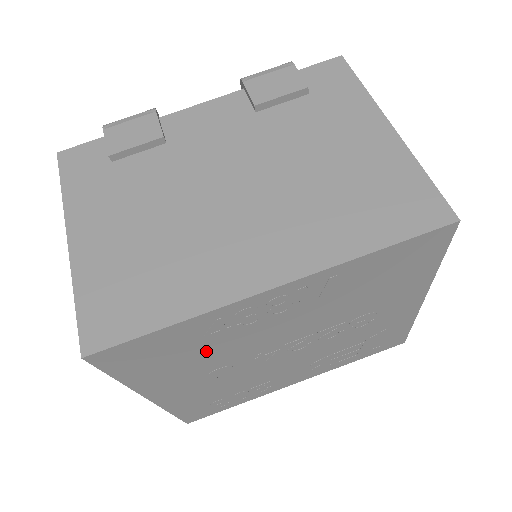
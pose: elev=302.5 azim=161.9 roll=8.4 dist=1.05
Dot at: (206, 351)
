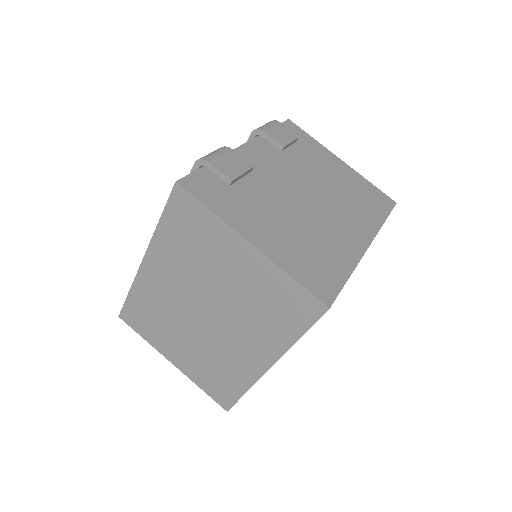
Dot at: occluded
